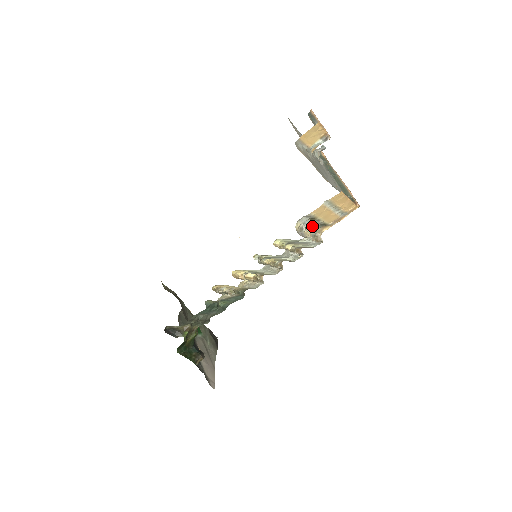
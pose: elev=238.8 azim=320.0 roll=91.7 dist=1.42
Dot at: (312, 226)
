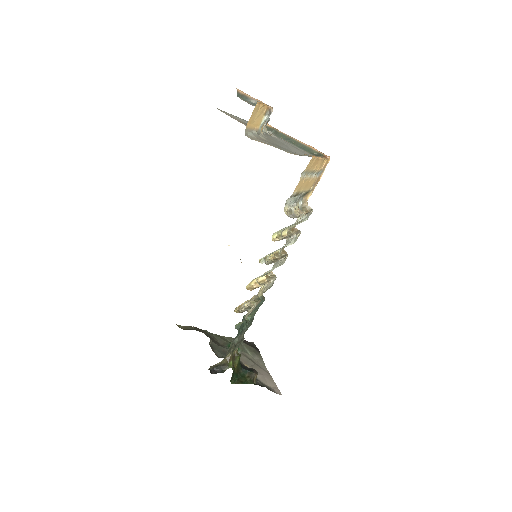
Dot at: (297, 201)
